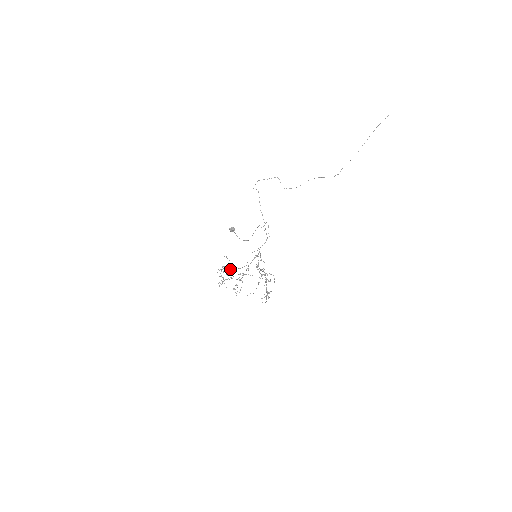
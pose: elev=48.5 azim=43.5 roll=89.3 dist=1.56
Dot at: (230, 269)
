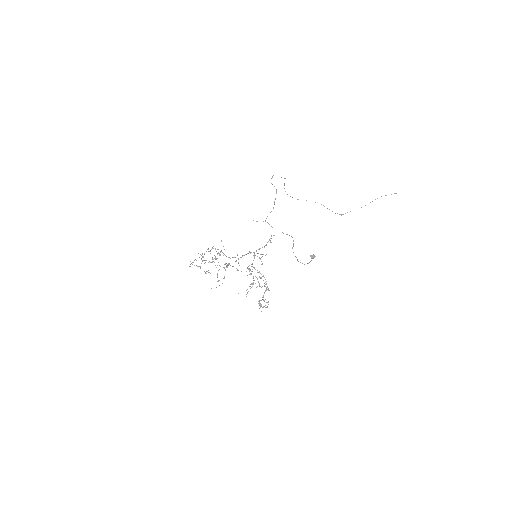
Dot at: (220, 254)
